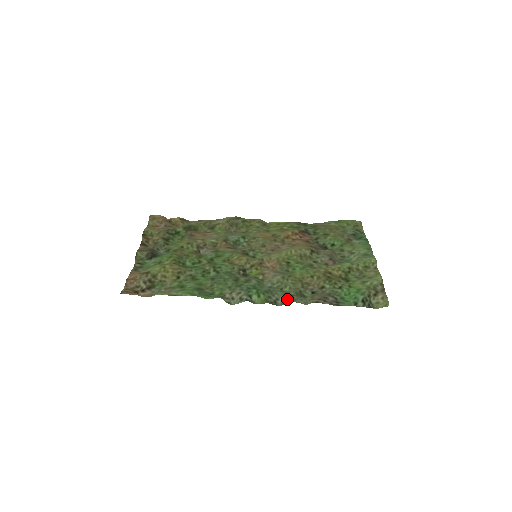
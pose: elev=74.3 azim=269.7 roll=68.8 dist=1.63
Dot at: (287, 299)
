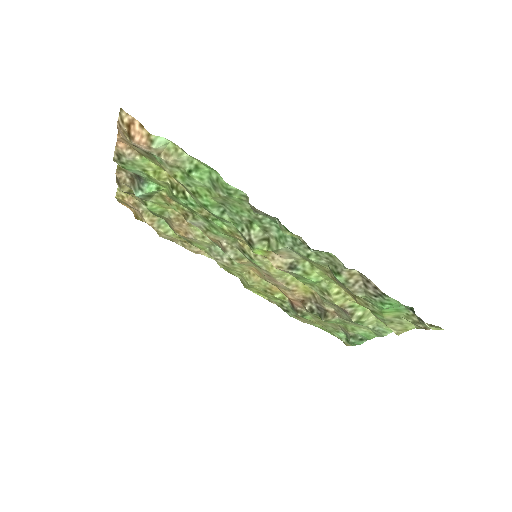
Dot at: (323, 251)
